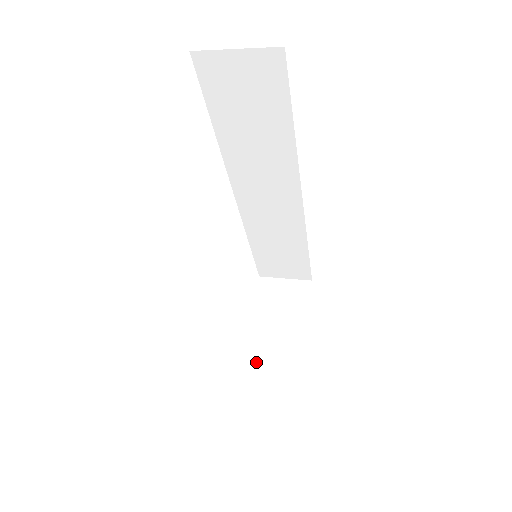
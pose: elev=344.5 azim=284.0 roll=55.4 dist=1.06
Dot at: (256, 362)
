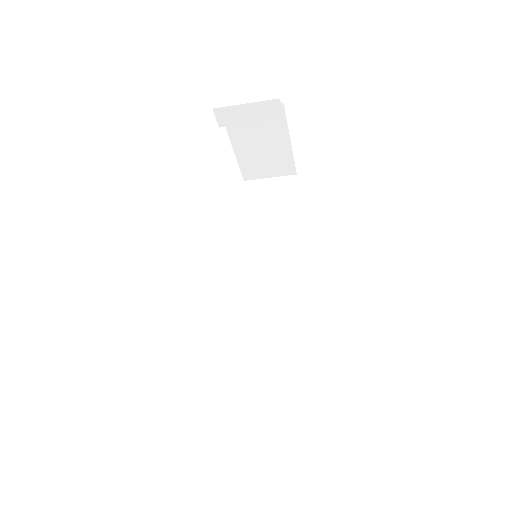
Dot at: occluded
